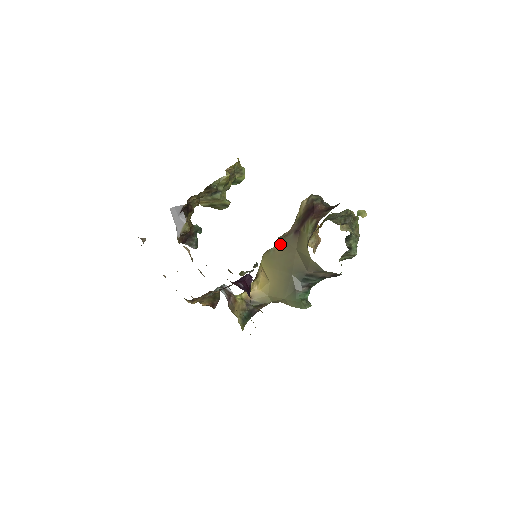
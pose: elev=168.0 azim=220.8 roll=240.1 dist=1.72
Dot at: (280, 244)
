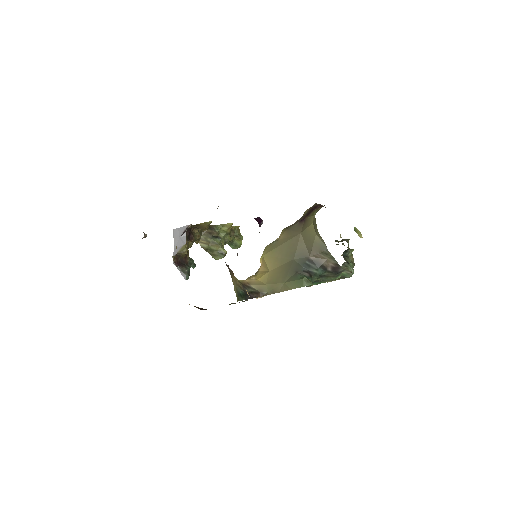
Dot at: (284, 233)
